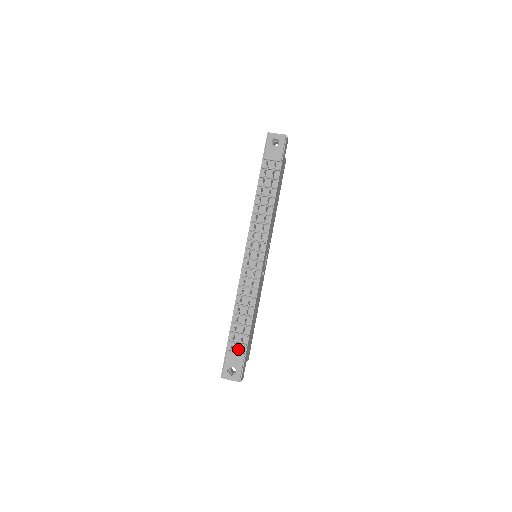
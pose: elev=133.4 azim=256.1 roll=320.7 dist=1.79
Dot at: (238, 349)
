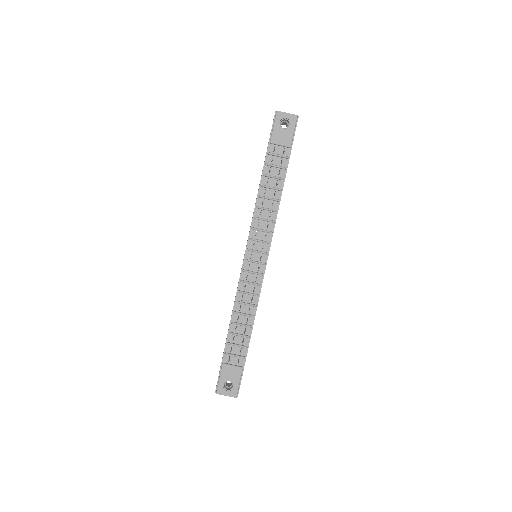
Dot at: (235, 362)
